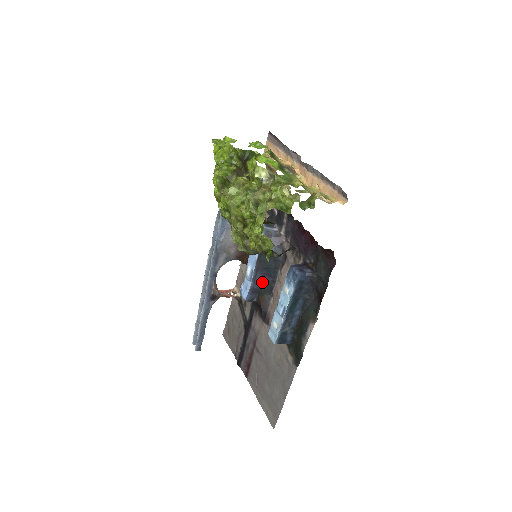
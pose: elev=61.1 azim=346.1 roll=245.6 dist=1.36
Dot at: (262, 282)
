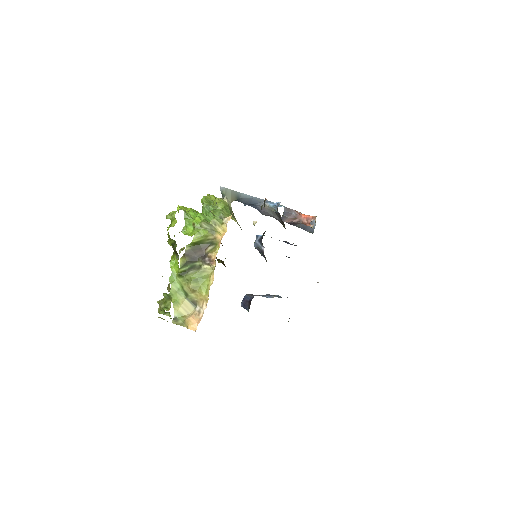
Dot at: occluded
